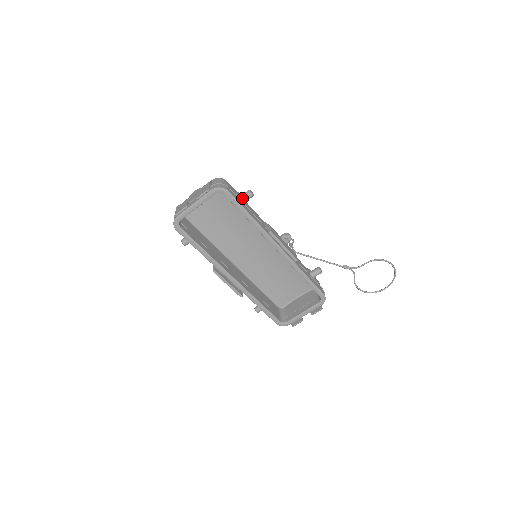
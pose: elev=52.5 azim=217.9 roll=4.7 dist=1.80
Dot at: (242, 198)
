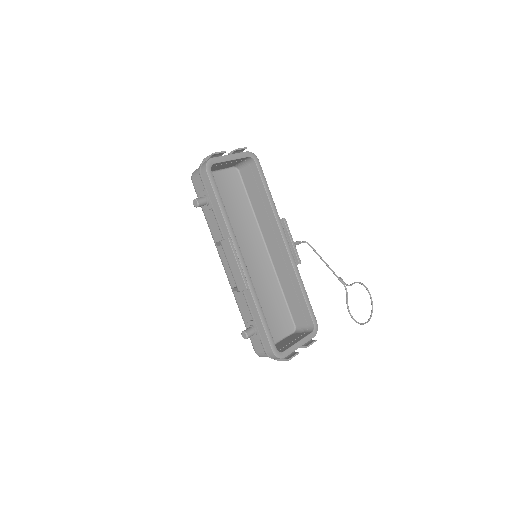
Dot at: occluded
